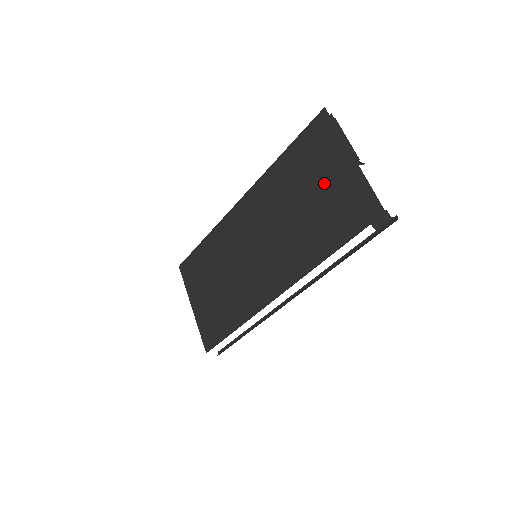
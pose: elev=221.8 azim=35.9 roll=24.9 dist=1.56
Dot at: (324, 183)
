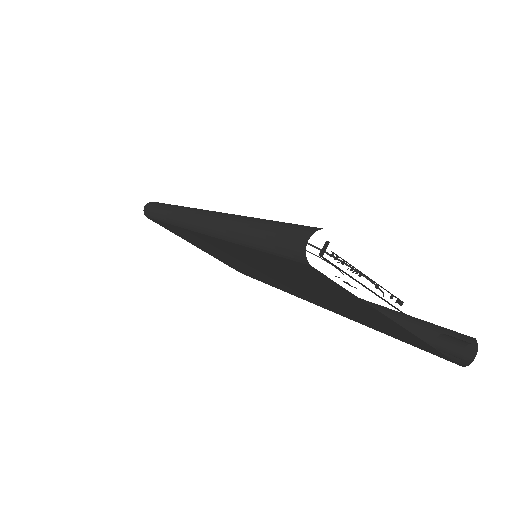
Dot at: occluded
